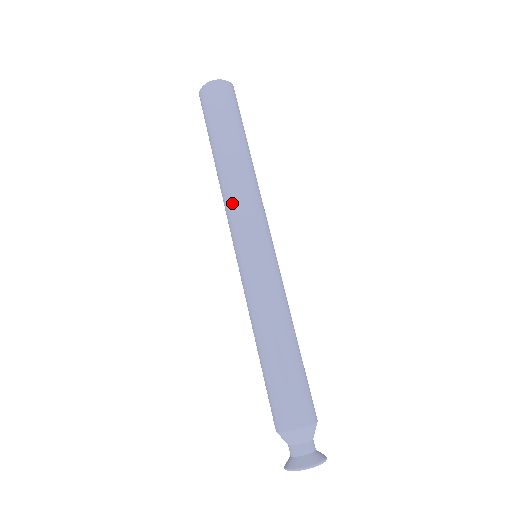
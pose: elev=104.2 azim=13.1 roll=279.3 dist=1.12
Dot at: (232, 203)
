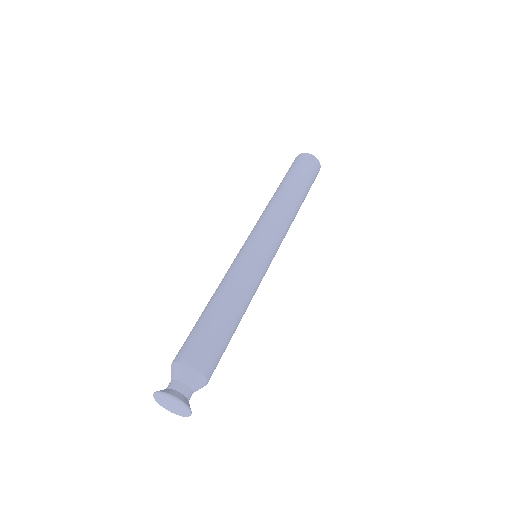
Dot at: (277, 216)
